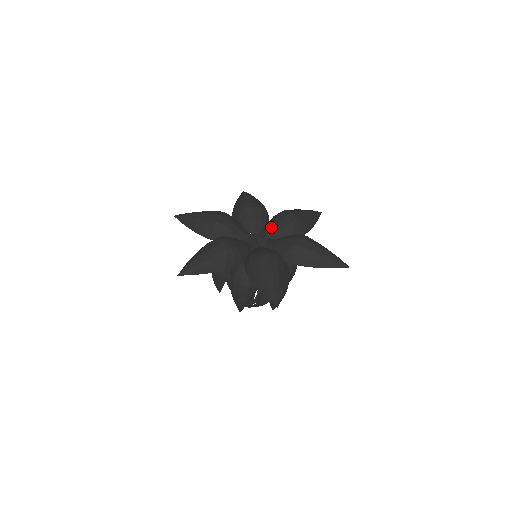
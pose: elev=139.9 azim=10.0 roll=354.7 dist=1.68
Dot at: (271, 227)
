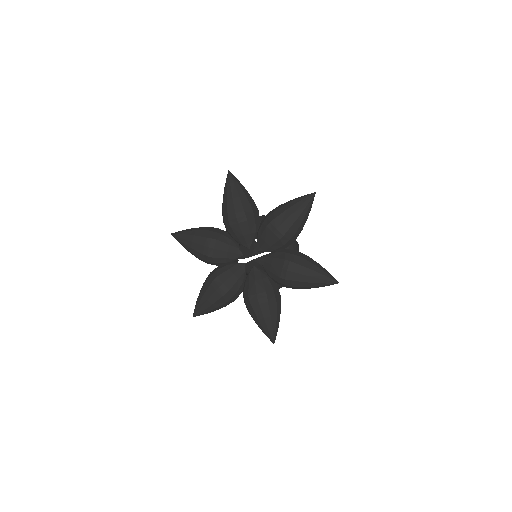
Dot at: (242, 240)
